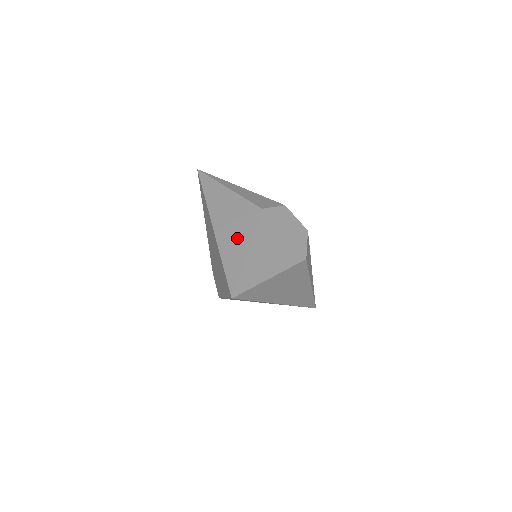
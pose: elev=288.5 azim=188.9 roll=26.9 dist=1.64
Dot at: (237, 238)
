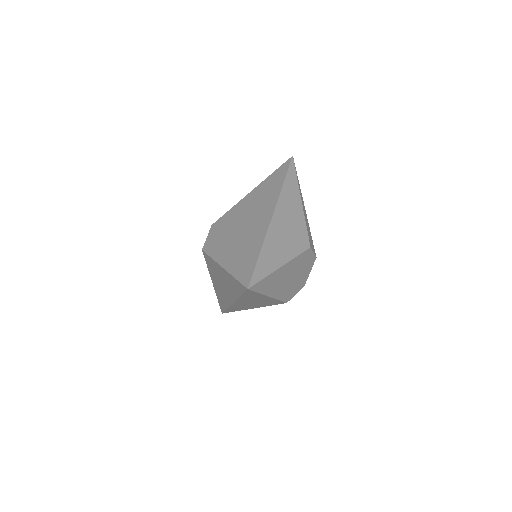
Dot at: (282, 247)
